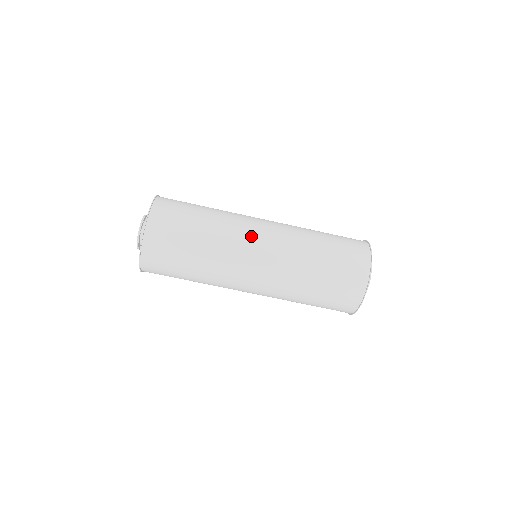
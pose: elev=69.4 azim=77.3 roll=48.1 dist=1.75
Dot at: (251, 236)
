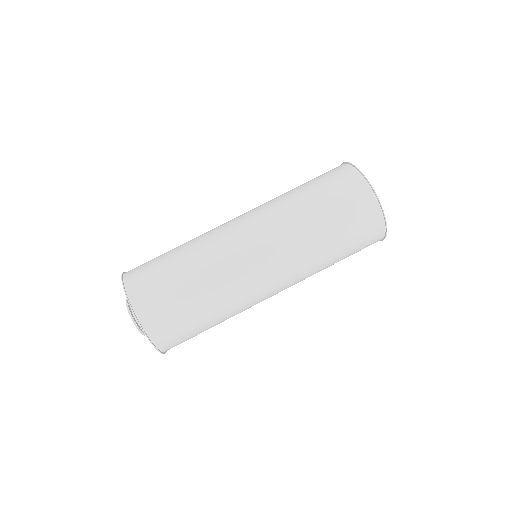
Dot at: (235, 239)
